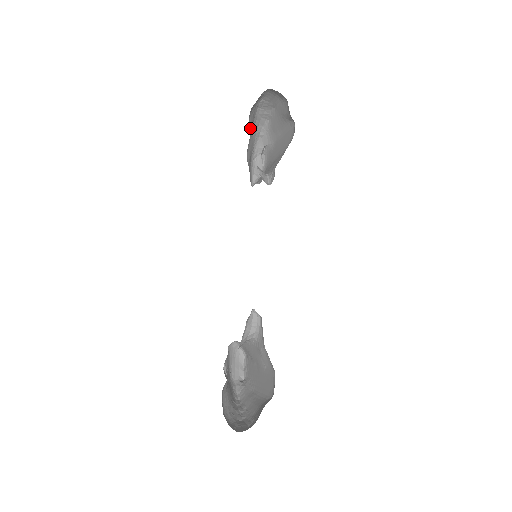
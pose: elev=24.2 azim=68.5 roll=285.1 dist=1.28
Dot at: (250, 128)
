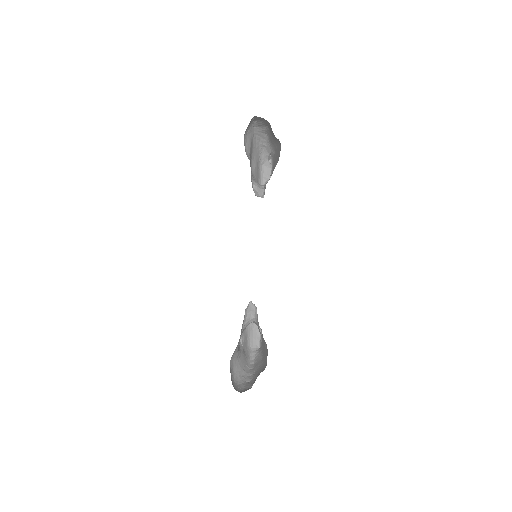
Dot at: (248, 147)
